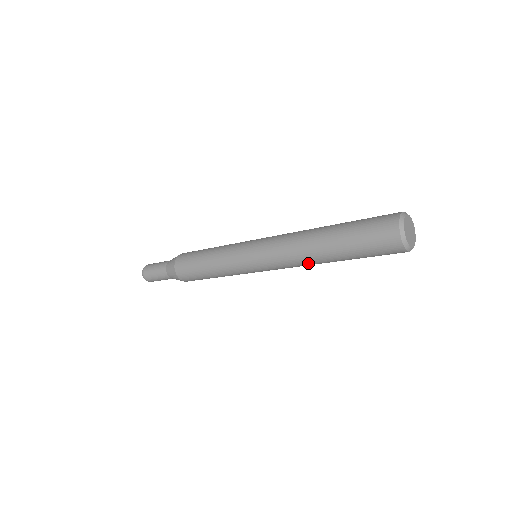
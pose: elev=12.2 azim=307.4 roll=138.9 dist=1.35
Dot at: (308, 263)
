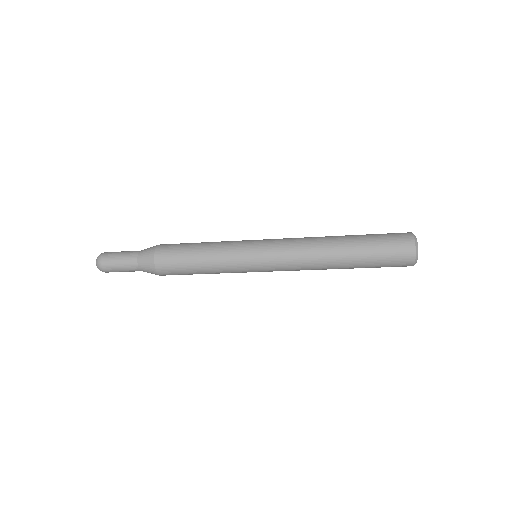
Dot at: (319, 263)
